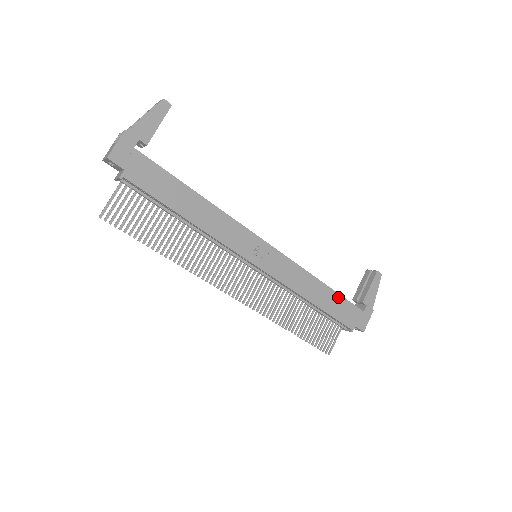
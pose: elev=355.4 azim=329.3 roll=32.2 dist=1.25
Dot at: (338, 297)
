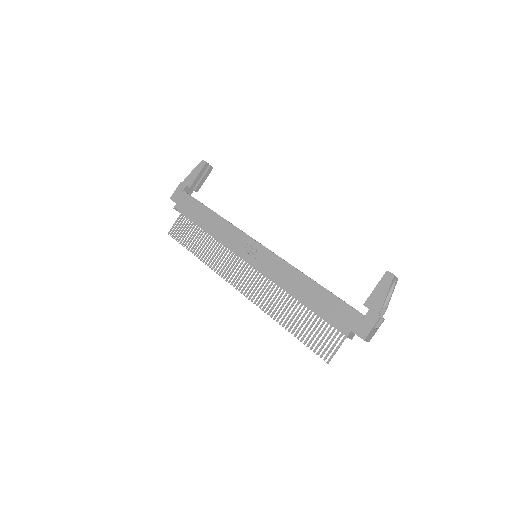
Dot at: (329, 295)
